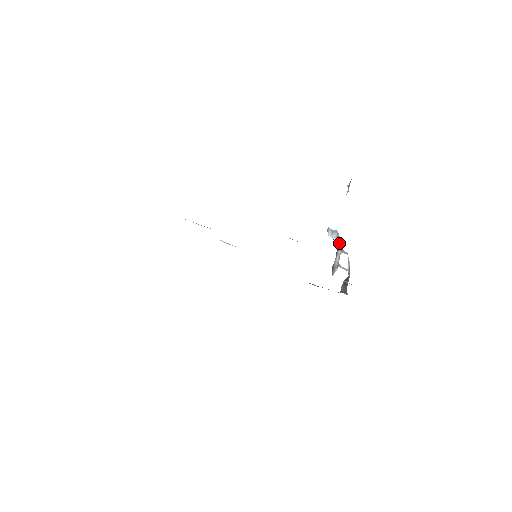
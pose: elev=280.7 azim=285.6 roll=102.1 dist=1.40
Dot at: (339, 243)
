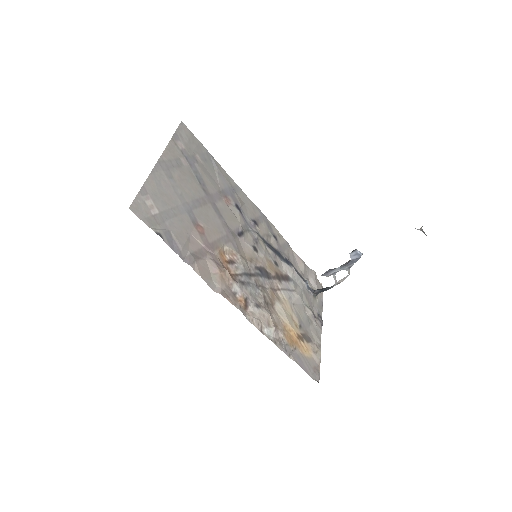
Dot at: (353, 263)
